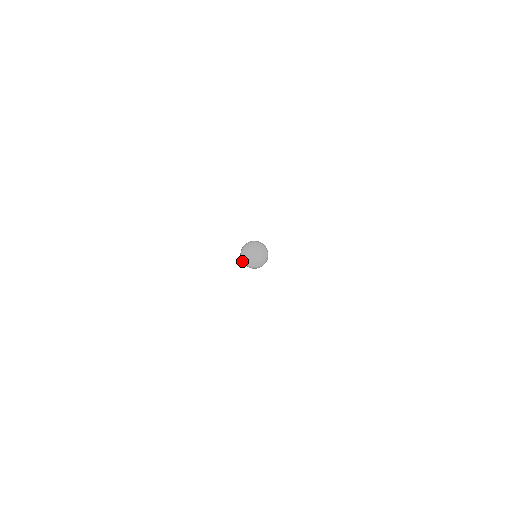
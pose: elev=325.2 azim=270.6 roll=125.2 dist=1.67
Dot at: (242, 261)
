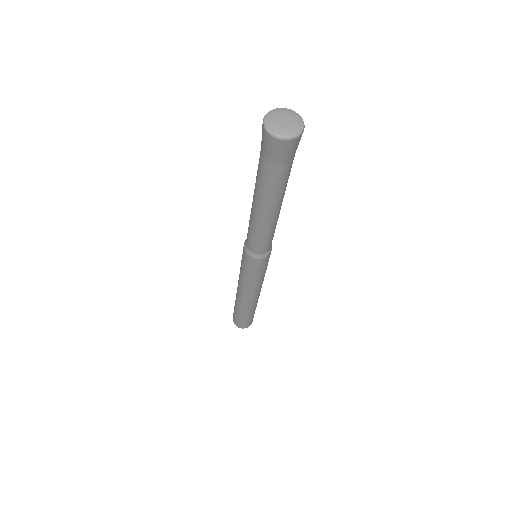
Dot at: (279, 138)
